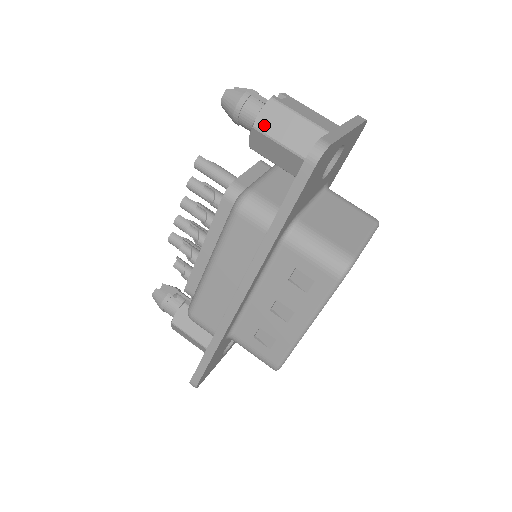
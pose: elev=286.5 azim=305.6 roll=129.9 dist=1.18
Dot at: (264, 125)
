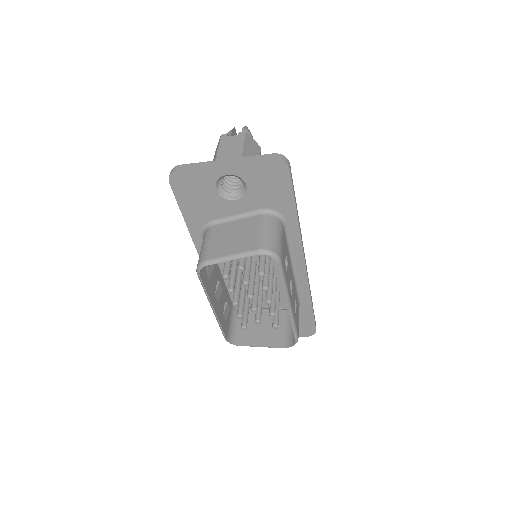
Dot at: occluded
